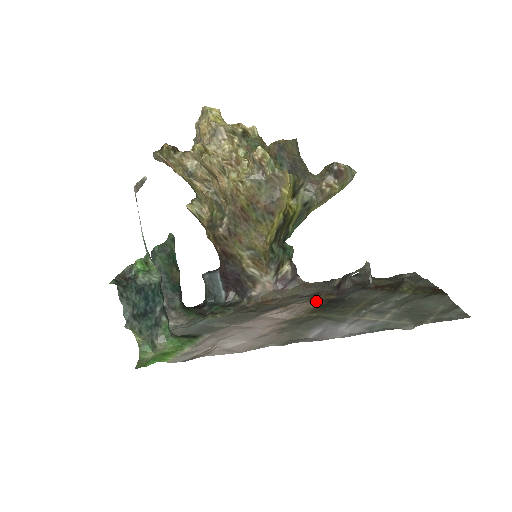
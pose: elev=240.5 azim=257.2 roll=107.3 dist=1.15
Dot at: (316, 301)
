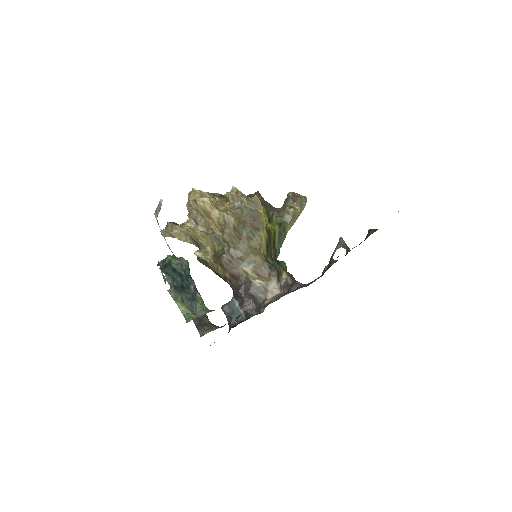
Dot at: occluded
